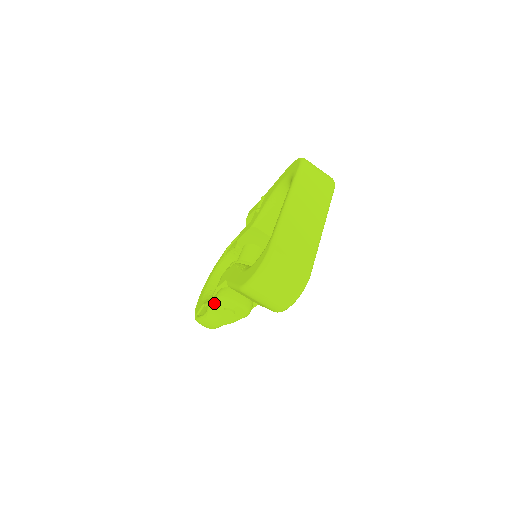
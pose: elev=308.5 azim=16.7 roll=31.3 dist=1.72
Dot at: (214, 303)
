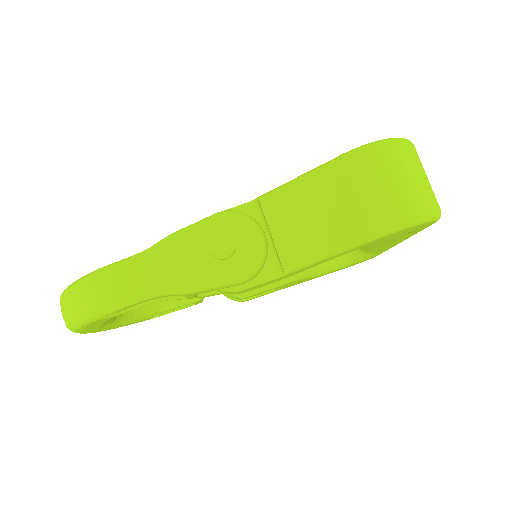
Dot at: (203, 220)
